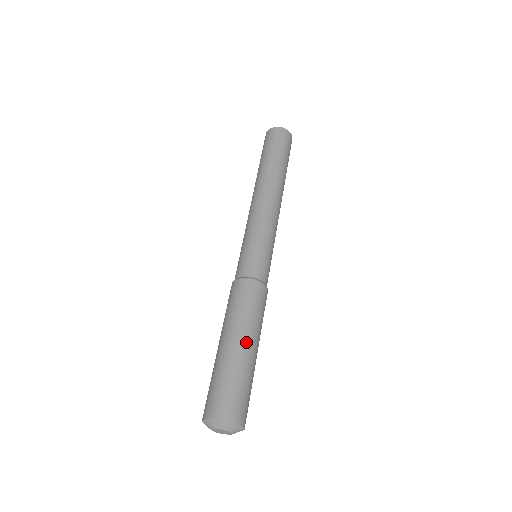
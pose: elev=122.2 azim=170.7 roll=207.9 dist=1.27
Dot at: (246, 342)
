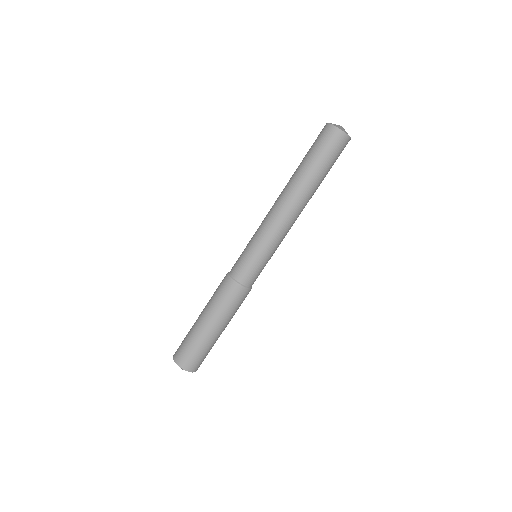
Dot at: (222, 330)
